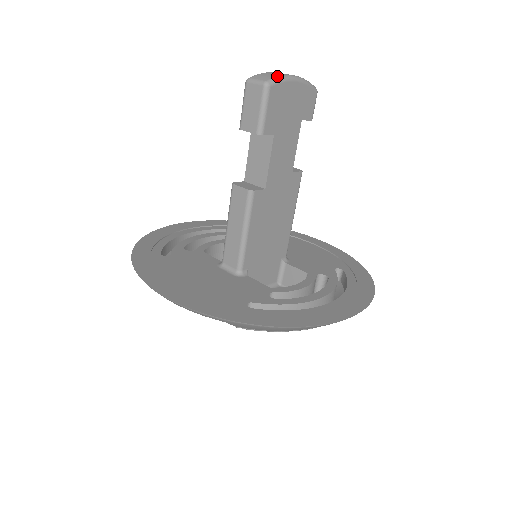
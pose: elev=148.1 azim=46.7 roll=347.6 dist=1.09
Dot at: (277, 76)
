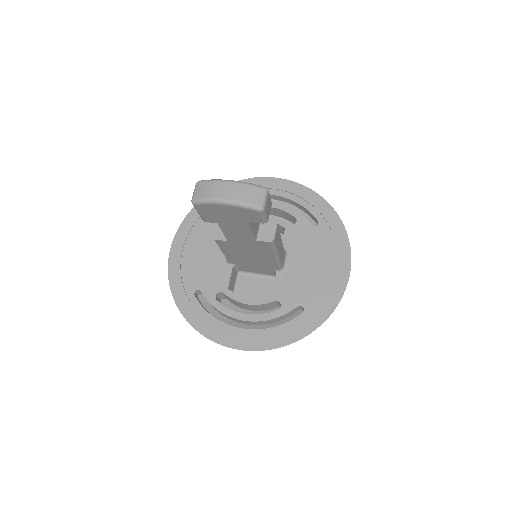
Dot at: (204, 198)
